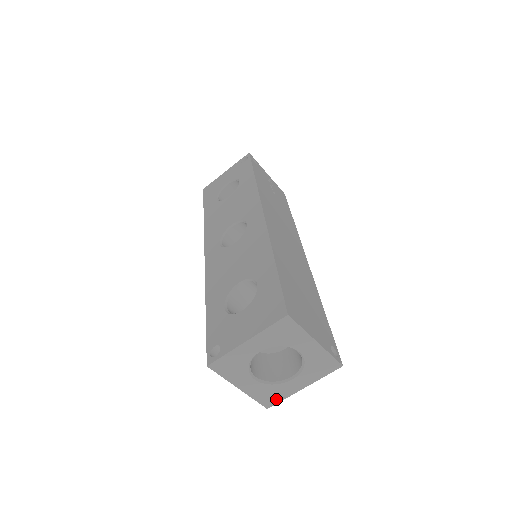
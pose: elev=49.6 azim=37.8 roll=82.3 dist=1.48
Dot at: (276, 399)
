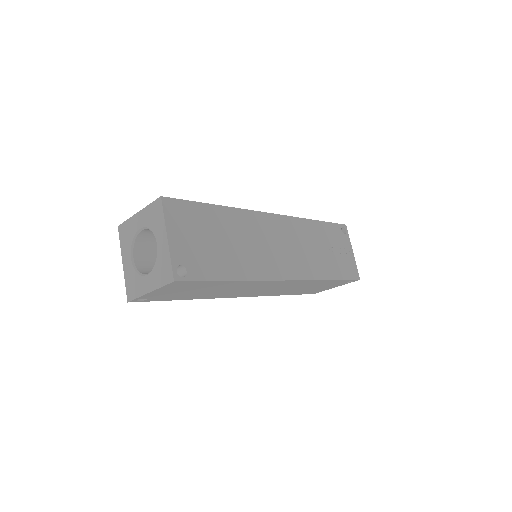
Dot at: (134, 294)
